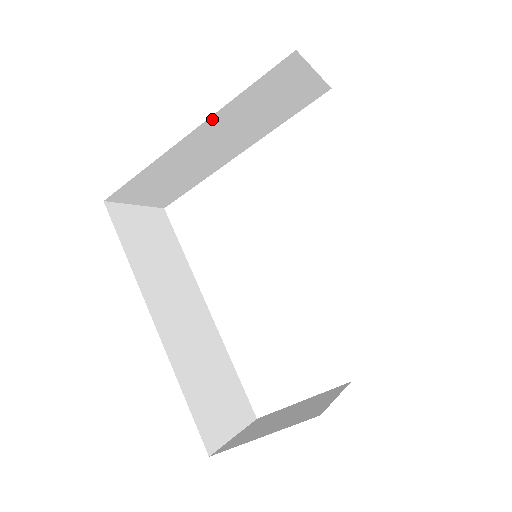
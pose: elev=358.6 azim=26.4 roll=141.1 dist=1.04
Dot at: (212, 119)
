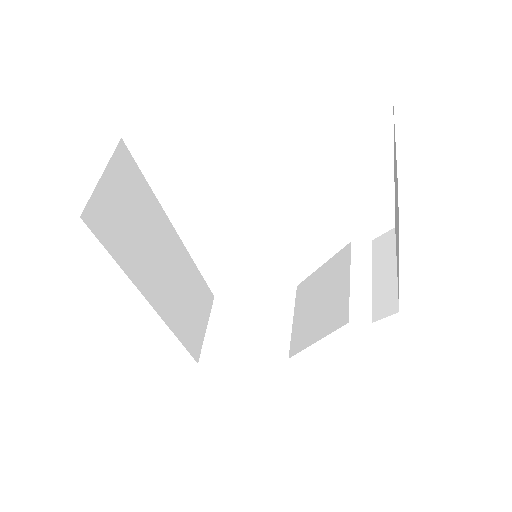
Dot at: occluded
